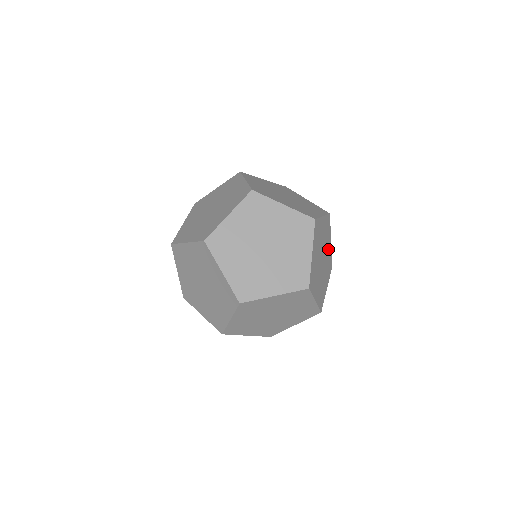
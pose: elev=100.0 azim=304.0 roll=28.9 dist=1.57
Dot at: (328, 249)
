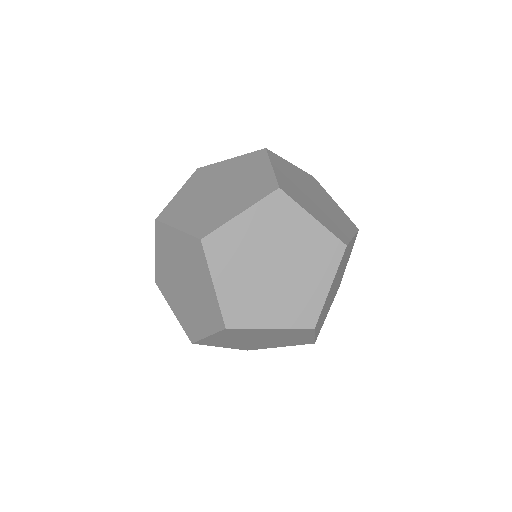
Dot at: (343, 270)
